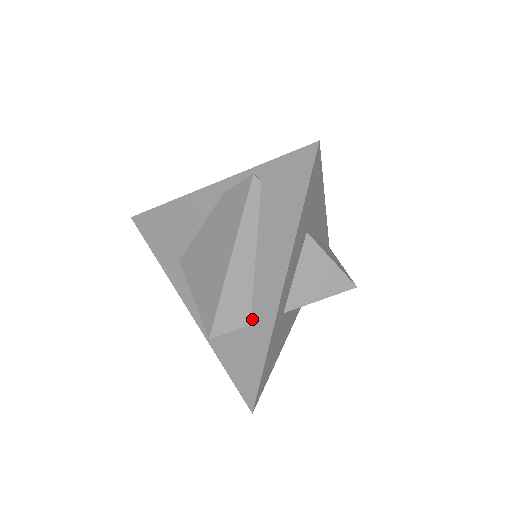
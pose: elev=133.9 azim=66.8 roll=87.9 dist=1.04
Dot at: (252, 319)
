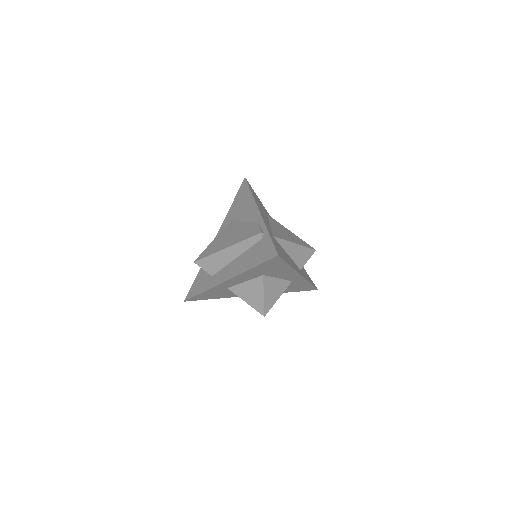
Dot at: (214, 275)
